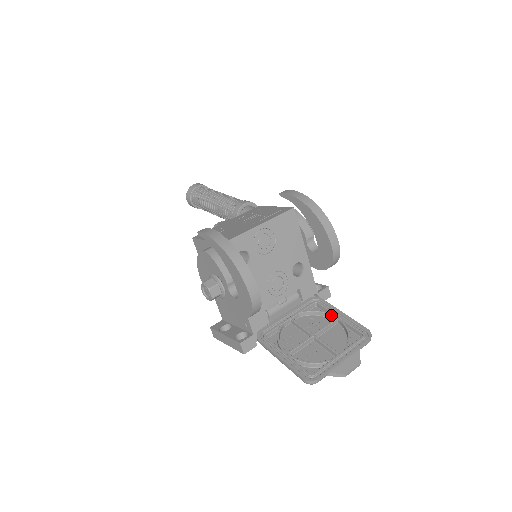
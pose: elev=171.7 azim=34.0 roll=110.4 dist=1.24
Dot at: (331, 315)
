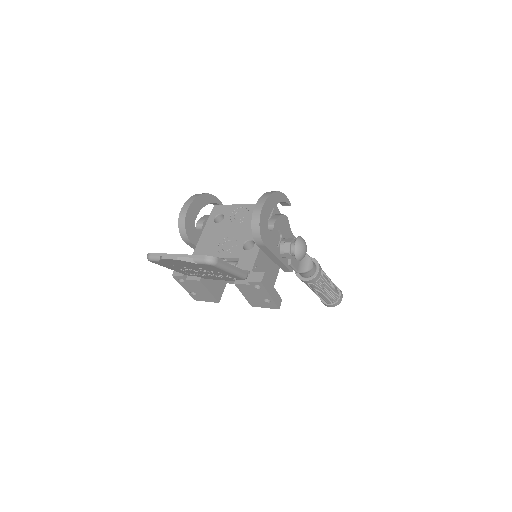
Dot at: occluded
